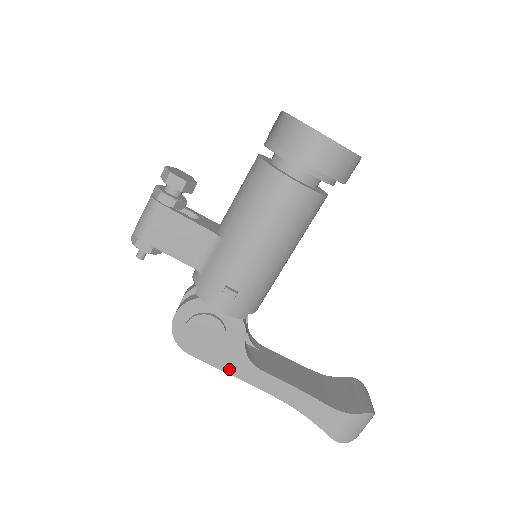
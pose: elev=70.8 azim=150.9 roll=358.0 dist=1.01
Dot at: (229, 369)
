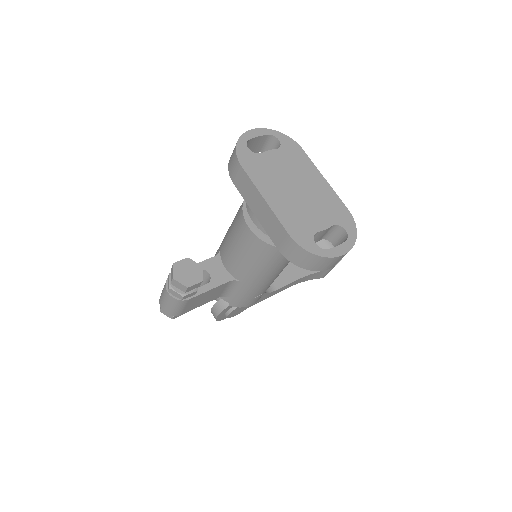
Dot at: occluded
